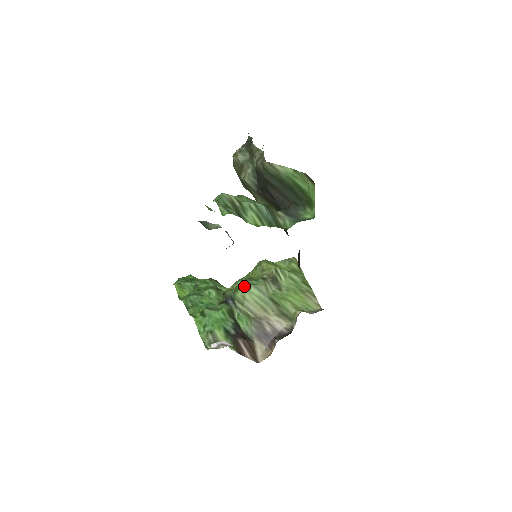
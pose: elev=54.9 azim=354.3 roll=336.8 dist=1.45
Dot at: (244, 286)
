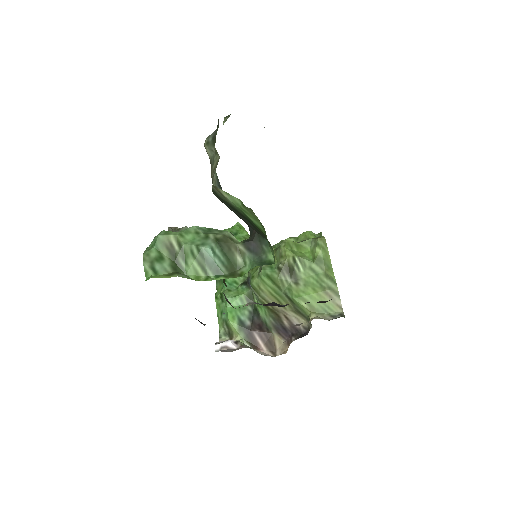
Dot at: (258, 275)
